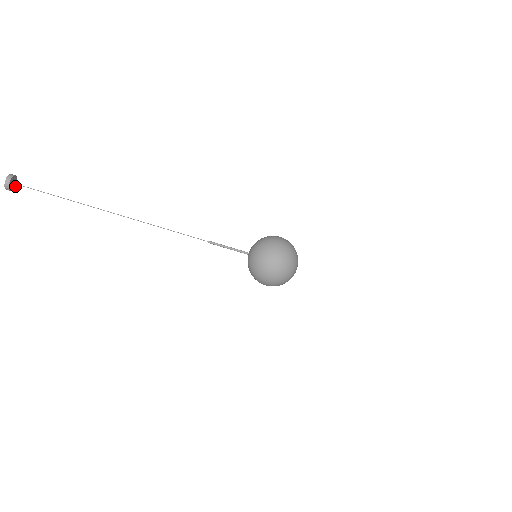
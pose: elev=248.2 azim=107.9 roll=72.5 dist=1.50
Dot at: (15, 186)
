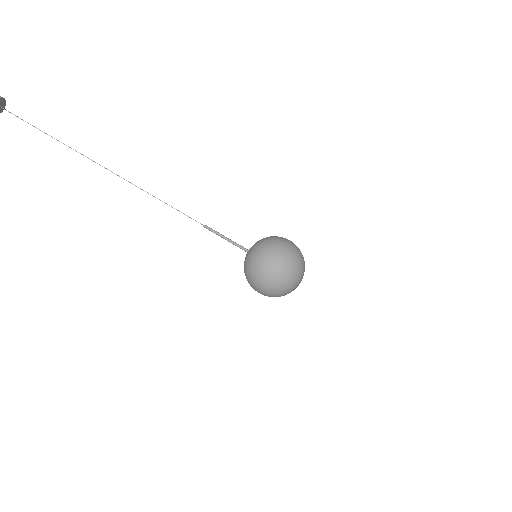
Dot at: (2, 110)
